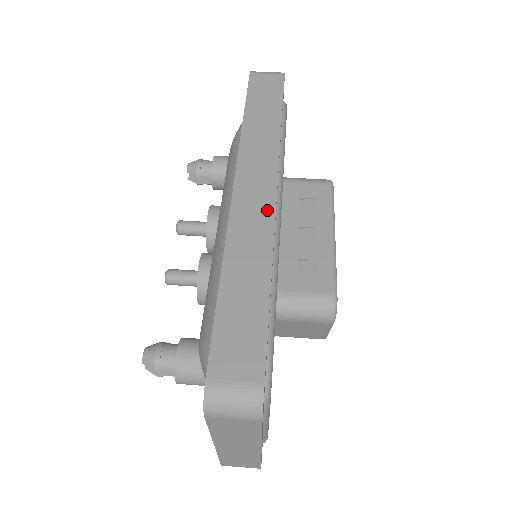
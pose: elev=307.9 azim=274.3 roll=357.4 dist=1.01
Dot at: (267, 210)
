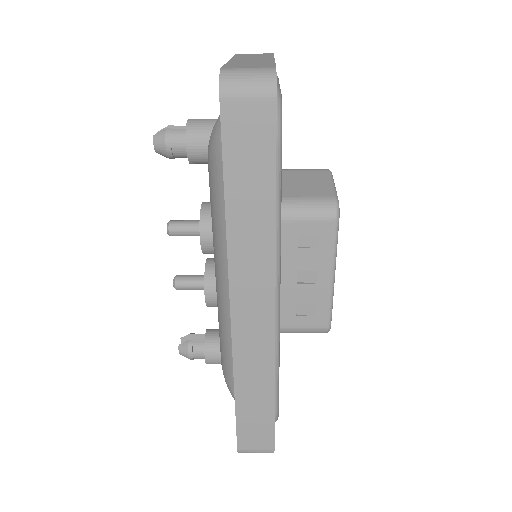
Dot at: occluded
